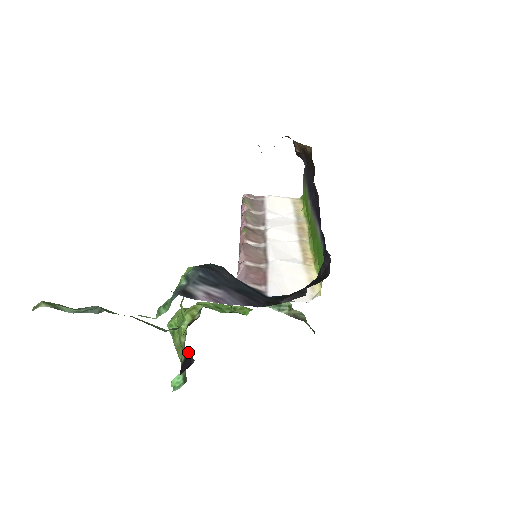
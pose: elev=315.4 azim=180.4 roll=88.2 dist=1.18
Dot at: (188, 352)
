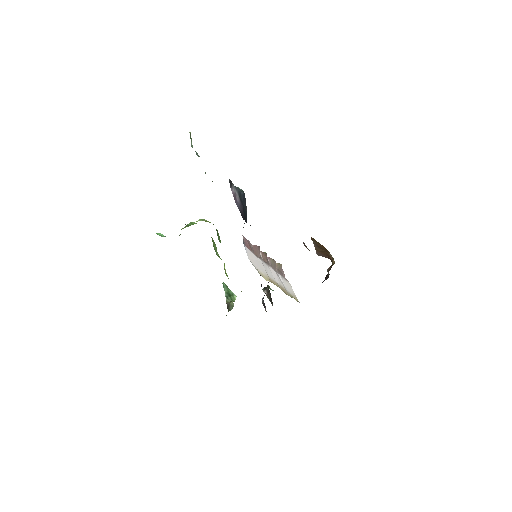
Dot at: occluded
